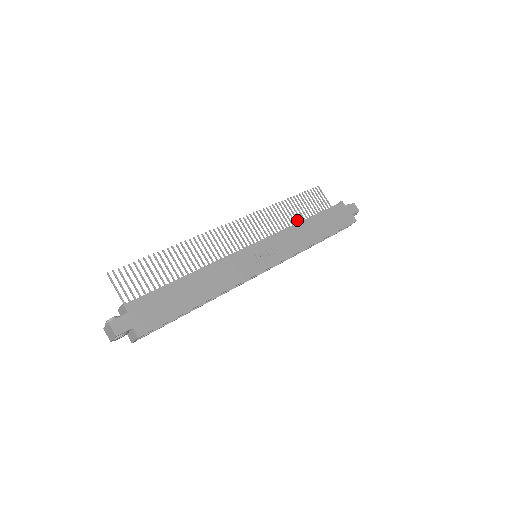
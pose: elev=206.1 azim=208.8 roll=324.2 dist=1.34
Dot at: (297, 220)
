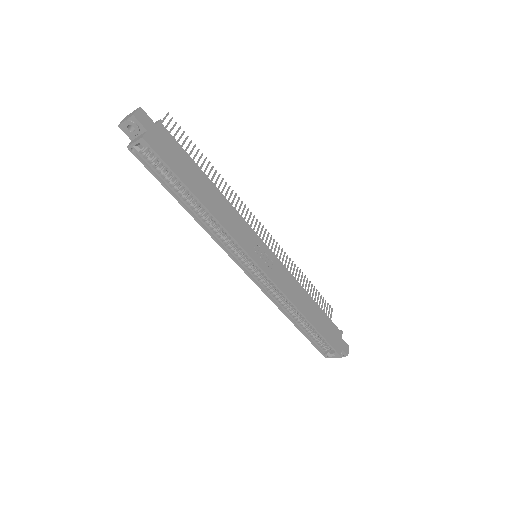
Dot at: occluded
